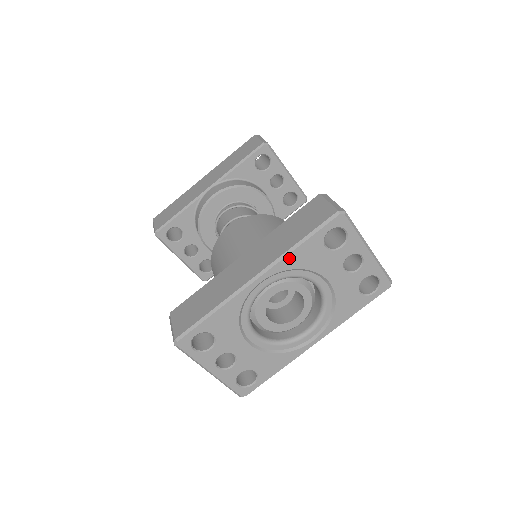
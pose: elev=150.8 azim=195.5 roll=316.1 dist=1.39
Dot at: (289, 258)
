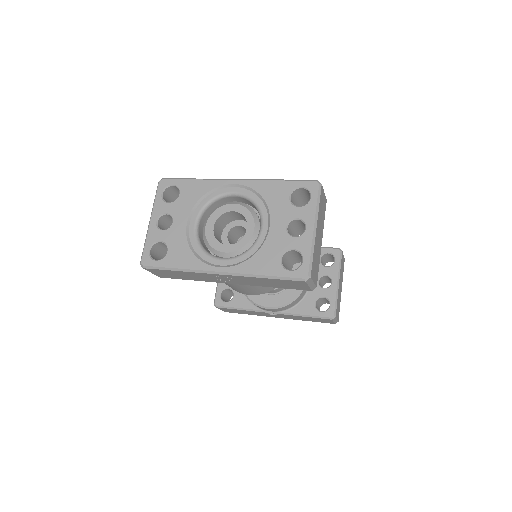
Dot at: (264, 183)
